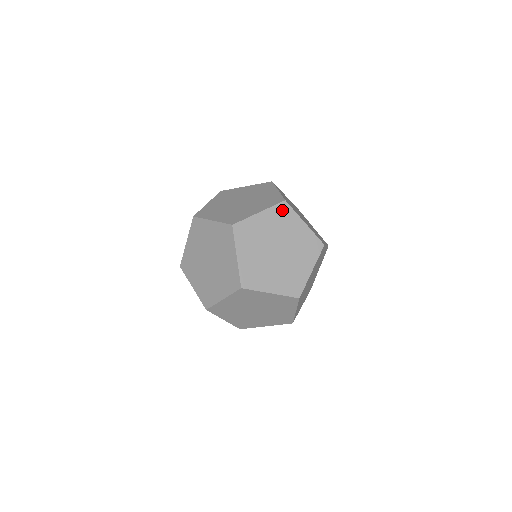
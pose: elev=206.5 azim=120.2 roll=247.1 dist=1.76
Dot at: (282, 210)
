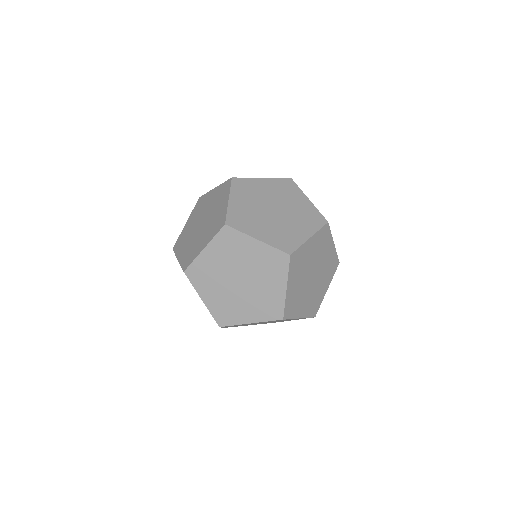
Dot at: (226, 236)
